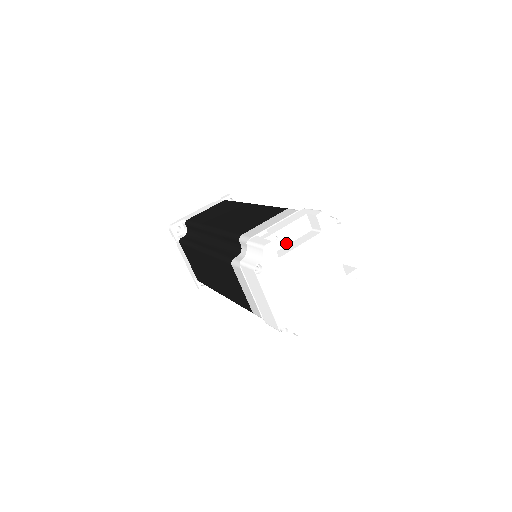
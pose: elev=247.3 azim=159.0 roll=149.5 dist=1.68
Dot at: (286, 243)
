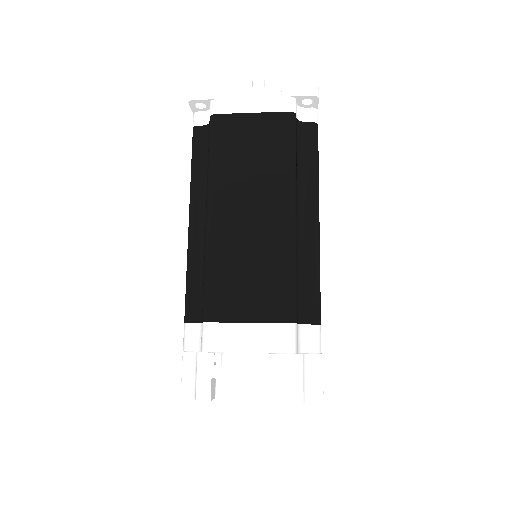
Dot at: occluded
